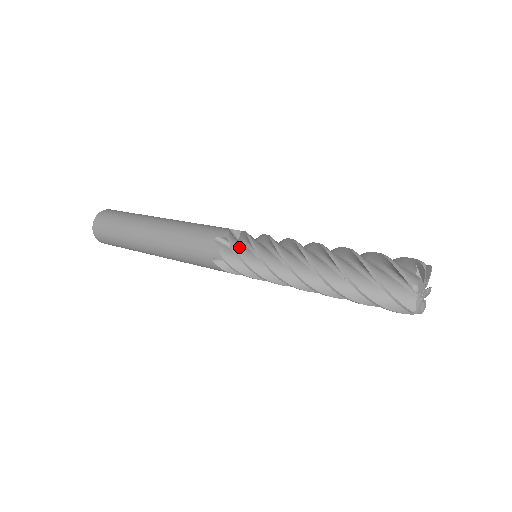
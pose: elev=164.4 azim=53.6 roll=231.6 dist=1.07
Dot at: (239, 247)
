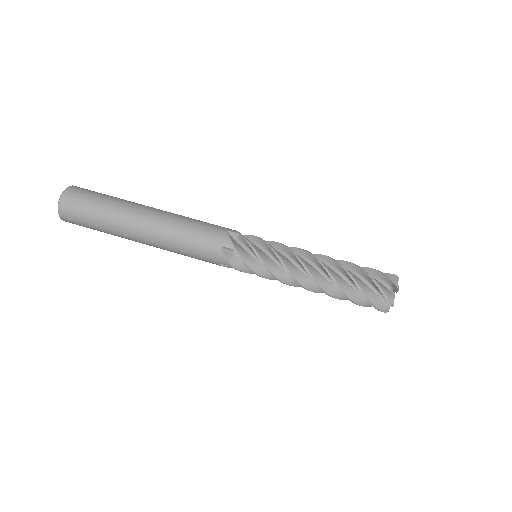
Dot at: (246, 258)
